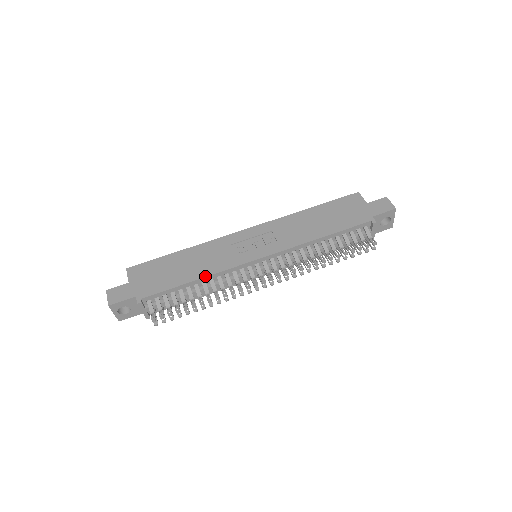
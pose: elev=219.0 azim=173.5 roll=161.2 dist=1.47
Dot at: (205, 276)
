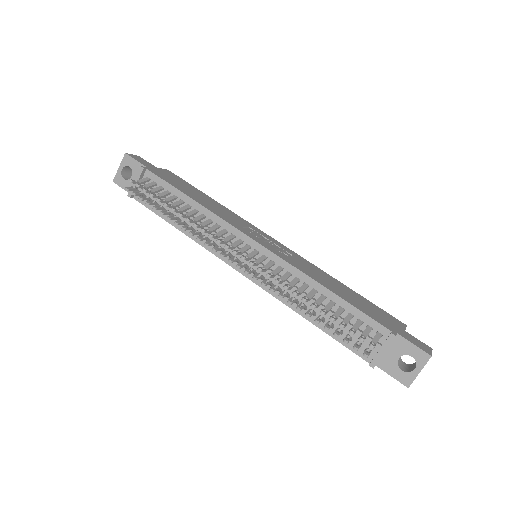
Dot at: (204, 206)
